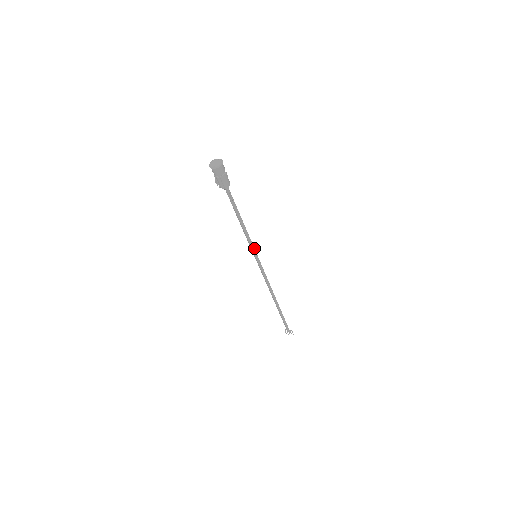
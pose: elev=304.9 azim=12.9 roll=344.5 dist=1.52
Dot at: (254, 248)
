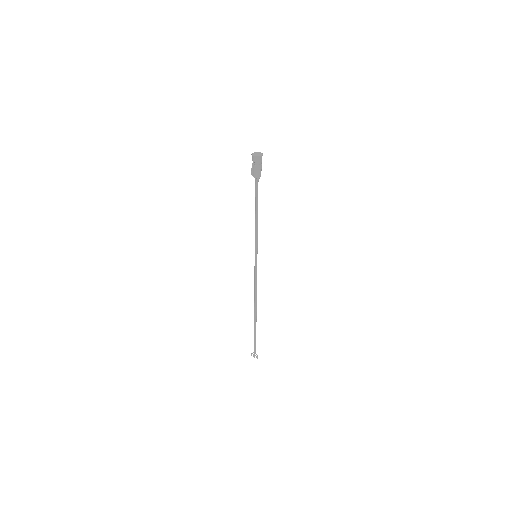
Dot at: (257, 247)
